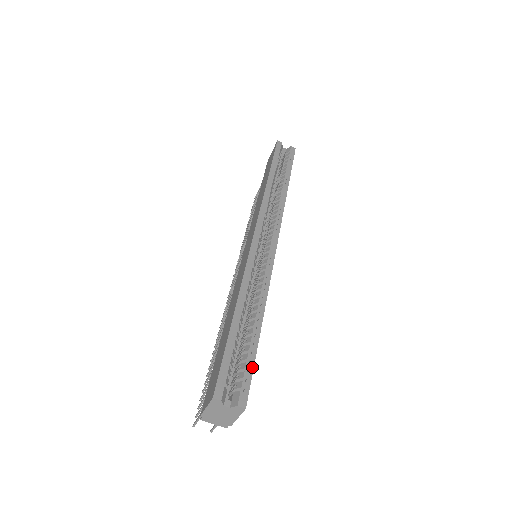
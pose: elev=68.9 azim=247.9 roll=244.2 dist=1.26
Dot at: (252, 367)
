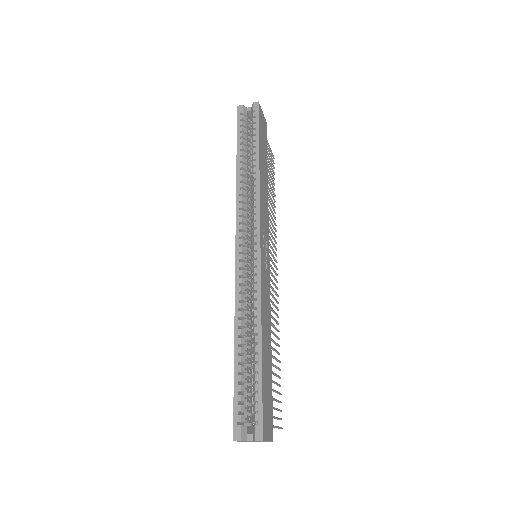
Dot at: (261, 397)
